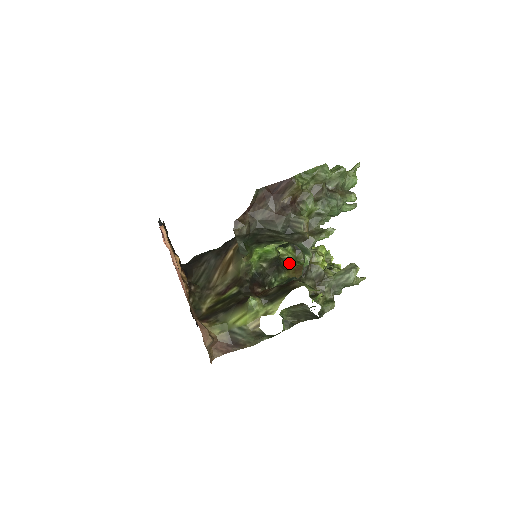
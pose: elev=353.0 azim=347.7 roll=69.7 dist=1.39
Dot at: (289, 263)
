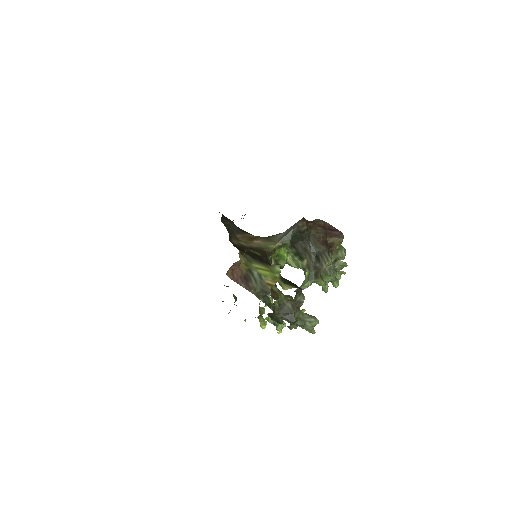
Dot at: occluded
